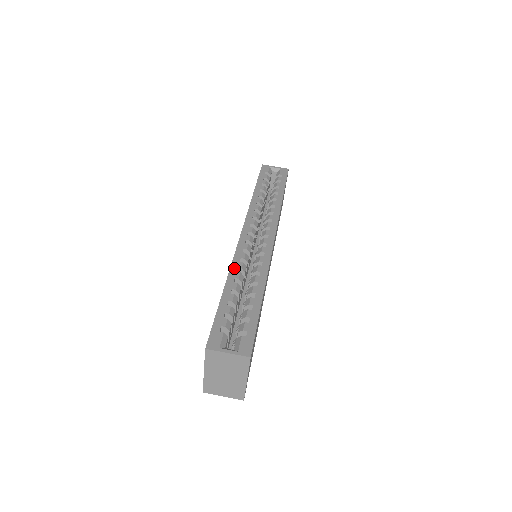
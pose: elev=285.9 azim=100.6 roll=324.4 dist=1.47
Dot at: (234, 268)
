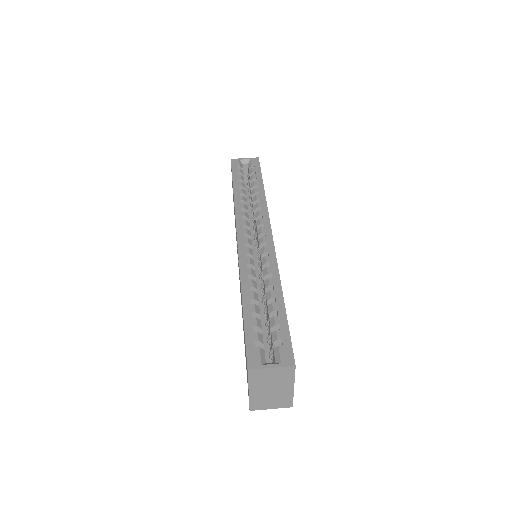
Dot at: (244, 276)
